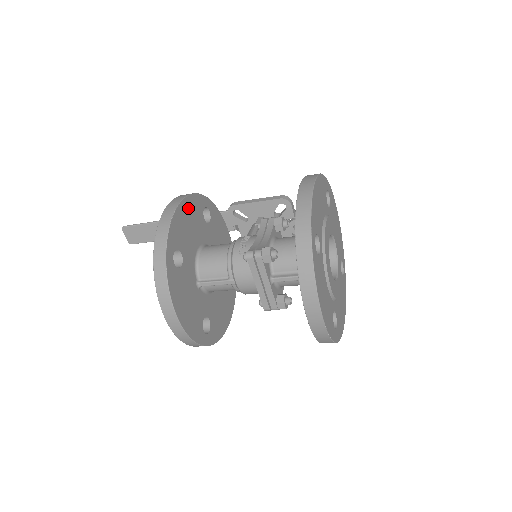
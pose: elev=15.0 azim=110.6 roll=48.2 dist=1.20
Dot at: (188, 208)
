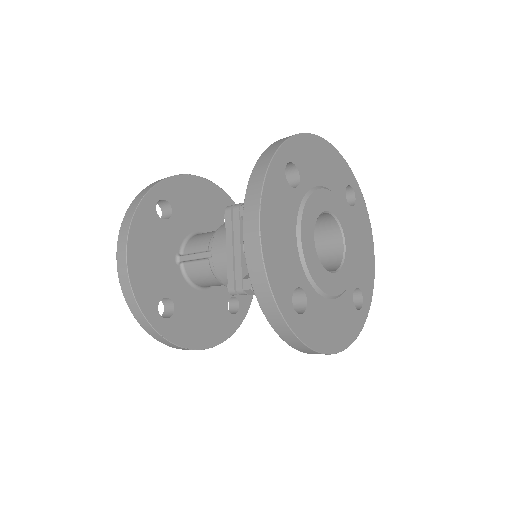
Dot at: (206, 190)
